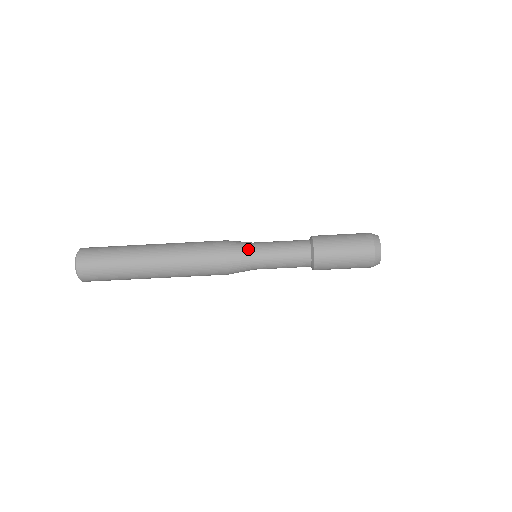
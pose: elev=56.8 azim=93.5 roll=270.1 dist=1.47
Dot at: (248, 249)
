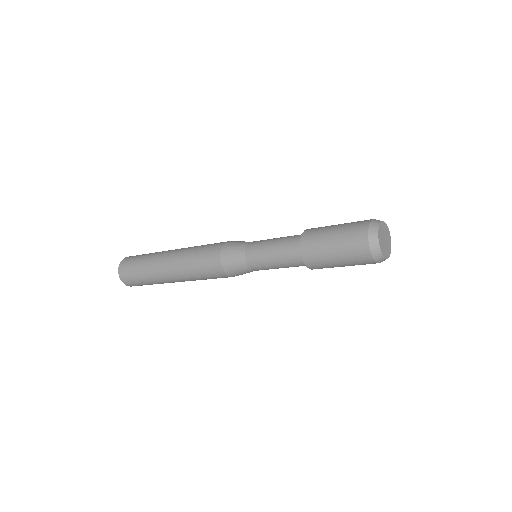
Dot at: (241, 262)
